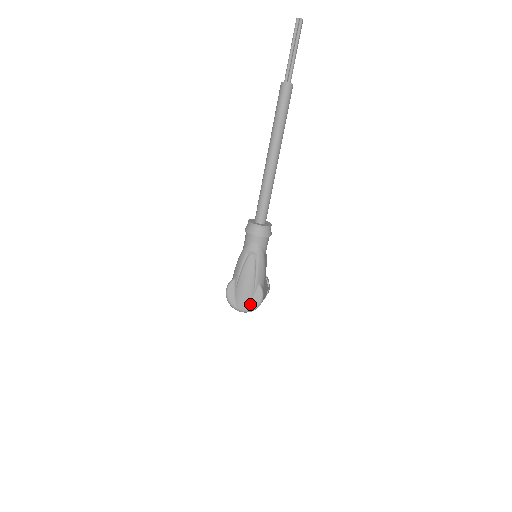
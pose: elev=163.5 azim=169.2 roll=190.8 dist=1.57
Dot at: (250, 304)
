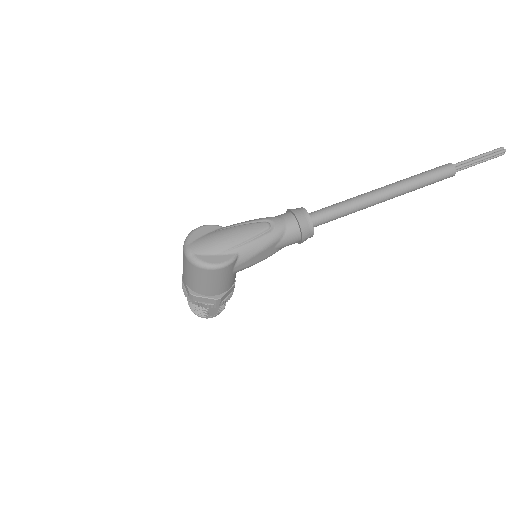
Dot at: (205, 256)
